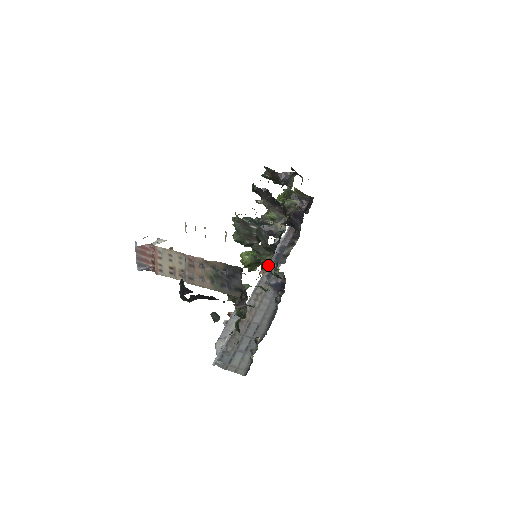
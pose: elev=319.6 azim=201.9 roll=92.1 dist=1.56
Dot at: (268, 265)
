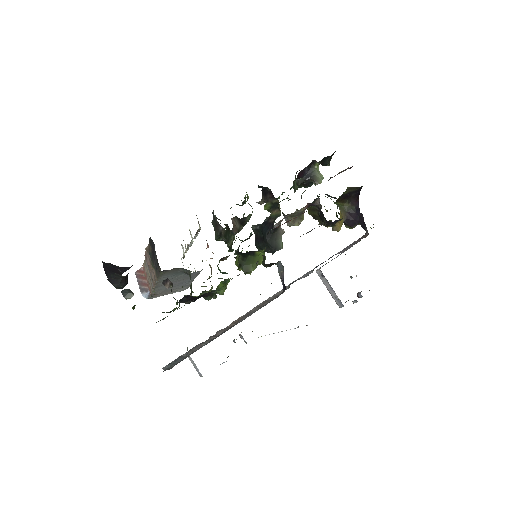
Dot at: occluded
